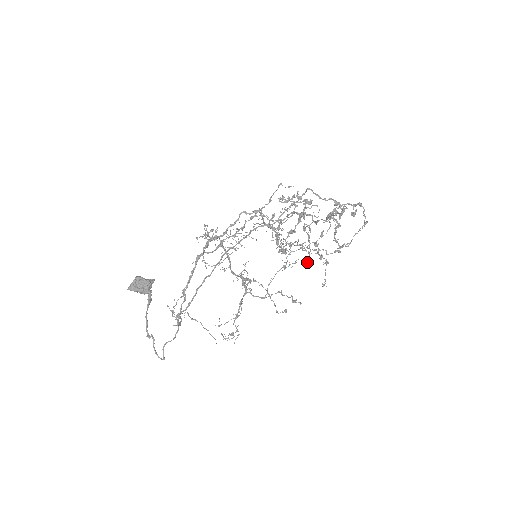
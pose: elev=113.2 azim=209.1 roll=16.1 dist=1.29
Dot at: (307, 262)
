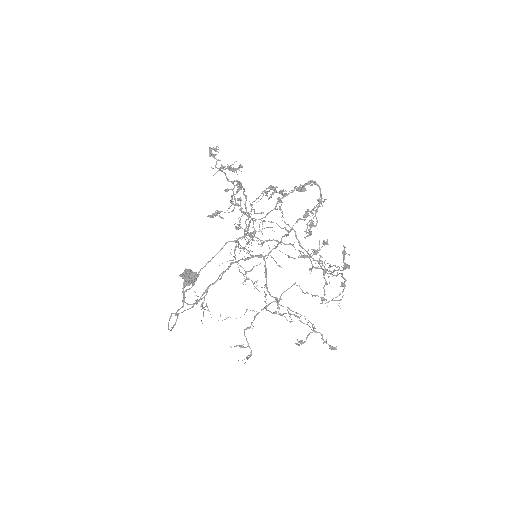
Dot at: (213, 213)
